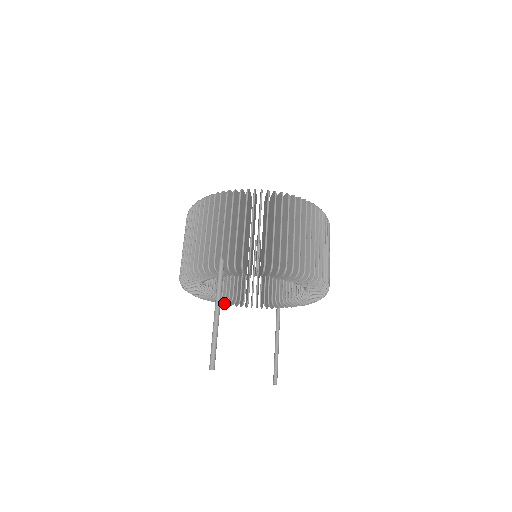
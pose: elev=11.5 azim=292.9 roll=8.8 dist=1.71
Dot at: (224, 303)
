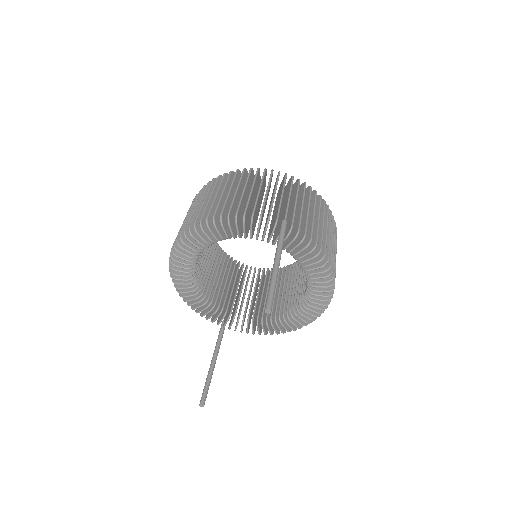
Dot at: (177, 290)
